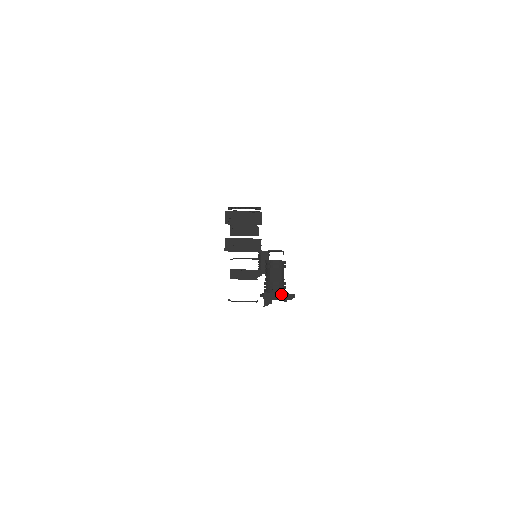
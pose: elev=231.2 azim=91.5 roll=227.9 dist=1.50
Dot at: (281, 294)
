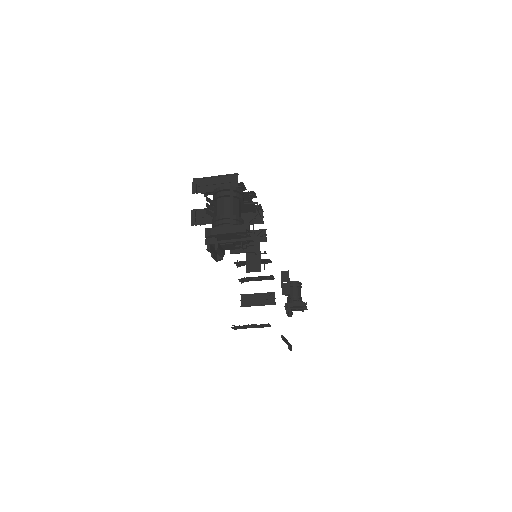
Dot at: (228, 227)
